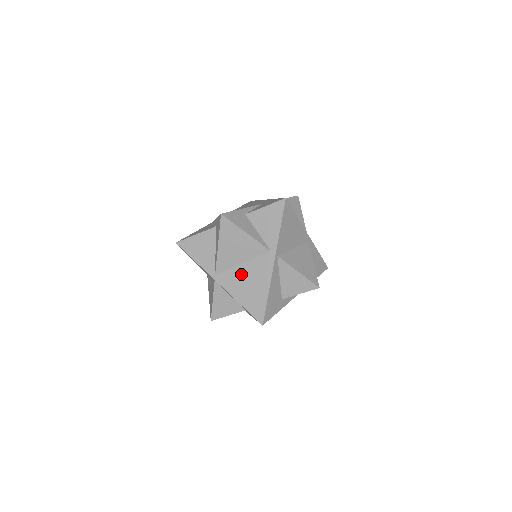
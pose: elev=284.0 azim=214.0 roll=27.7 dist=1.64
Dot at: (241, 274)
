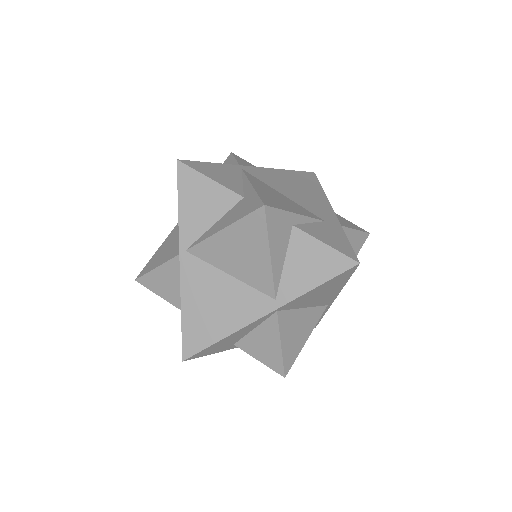
Dot at: (216, 284)
